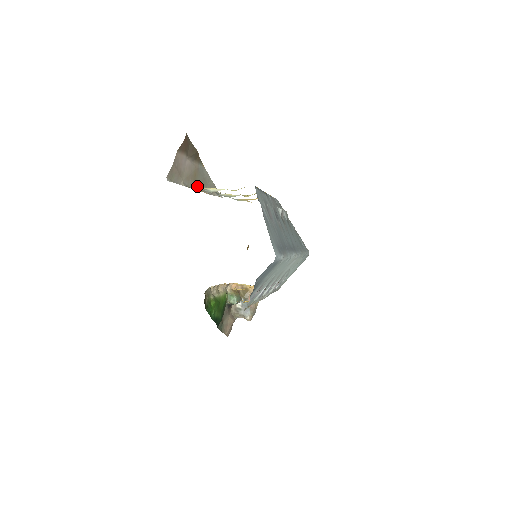
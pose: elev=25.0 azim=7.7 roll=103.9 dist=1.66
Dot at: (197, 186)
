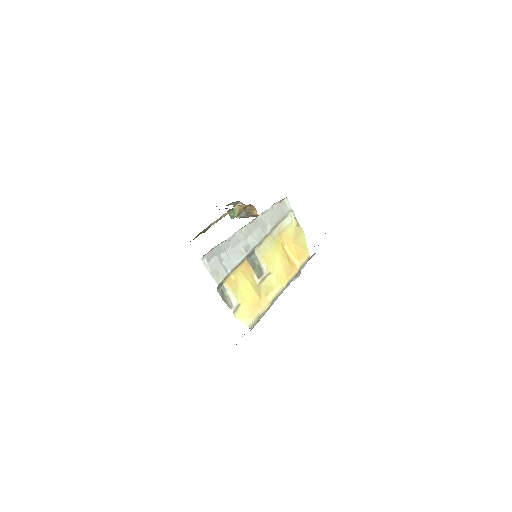
Dot at: occluded
